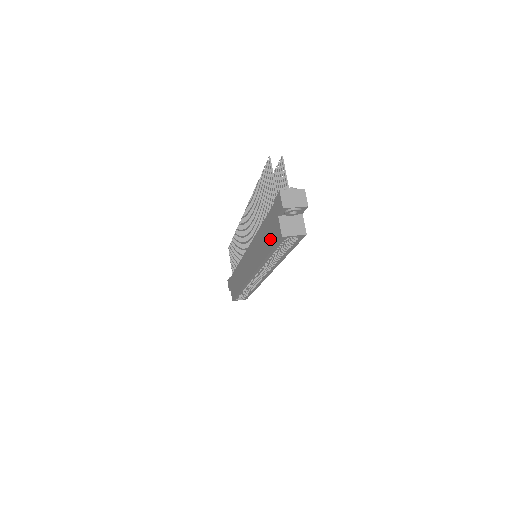
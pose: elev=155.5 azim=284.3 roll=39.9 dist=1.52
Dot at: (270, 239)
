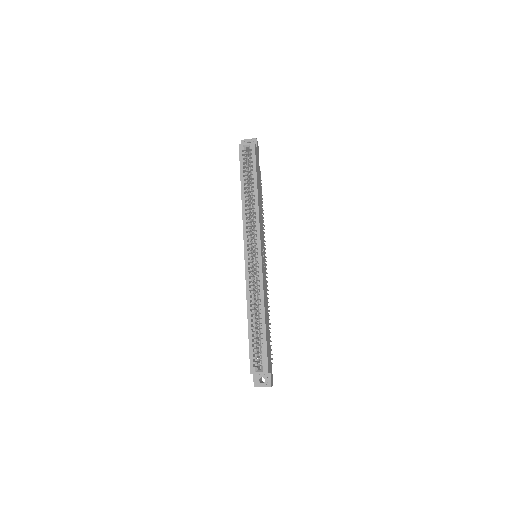
Dot at: occluded
